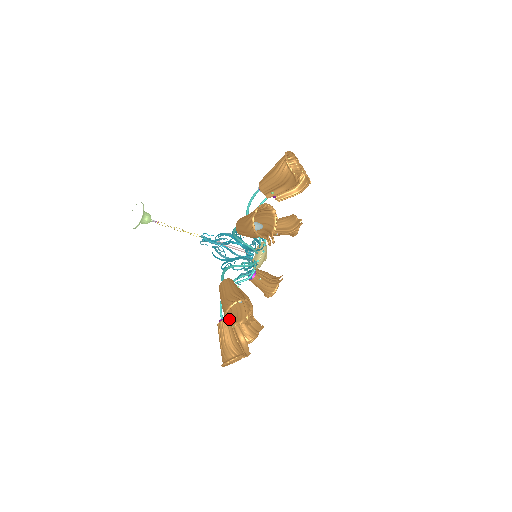
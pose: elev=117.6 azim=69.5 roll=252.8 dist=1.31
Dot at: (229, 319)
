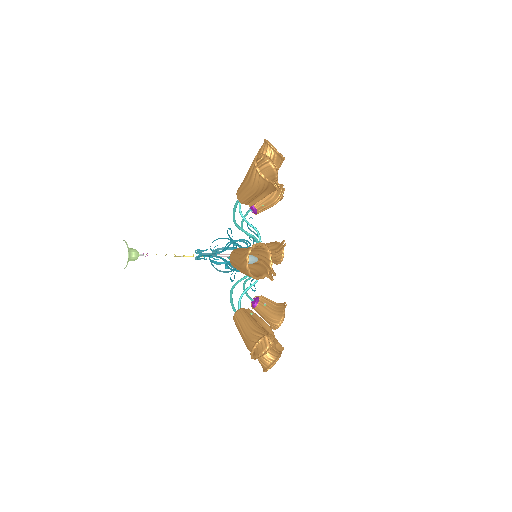
Dot at: (265, 149)
